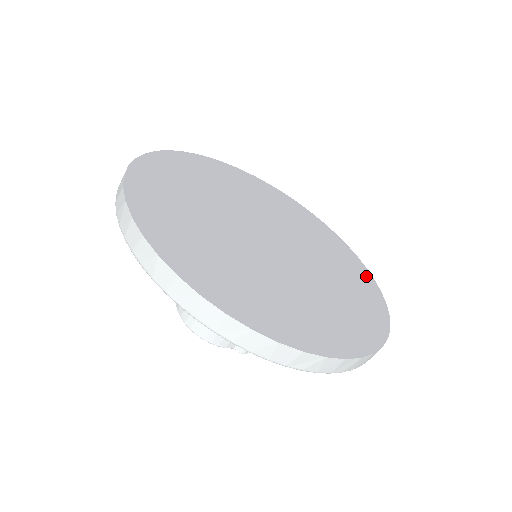
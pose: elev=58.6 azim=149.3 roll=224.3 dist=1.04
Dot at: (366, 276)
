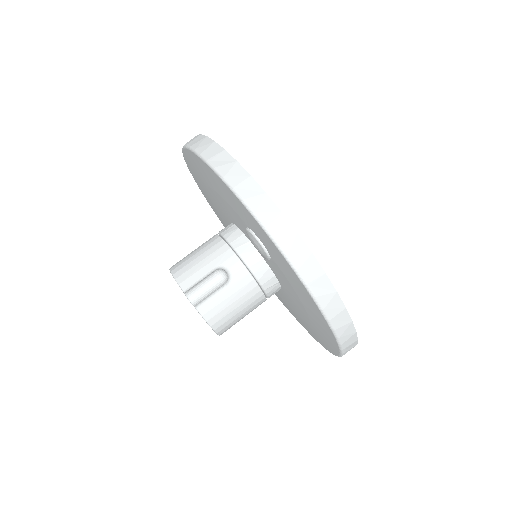
Dot at: occluded
